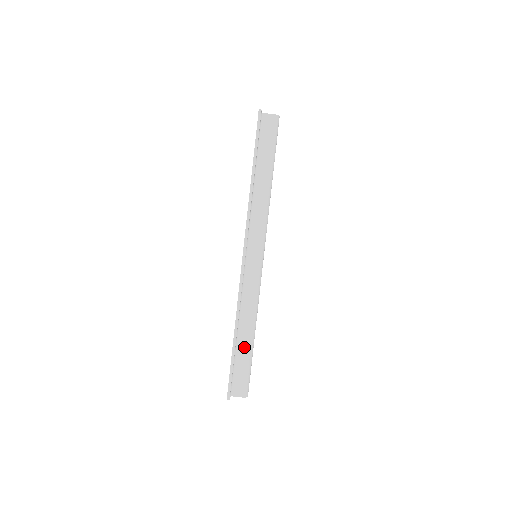
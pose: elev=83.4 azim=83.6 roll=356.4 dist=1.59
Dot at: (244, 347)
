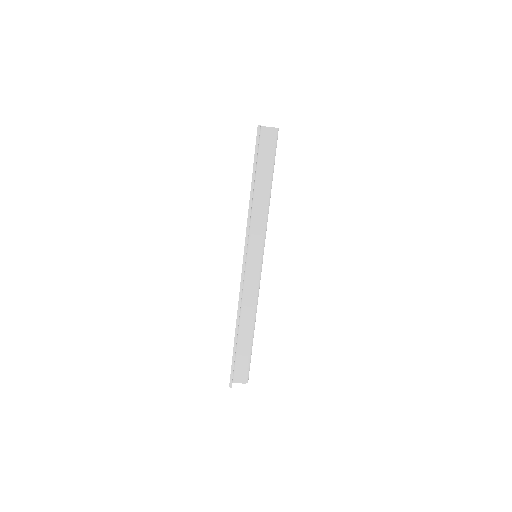
Dot at: (244, 342)
